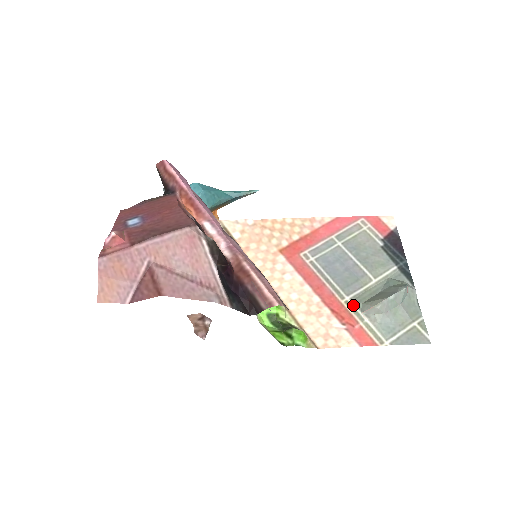
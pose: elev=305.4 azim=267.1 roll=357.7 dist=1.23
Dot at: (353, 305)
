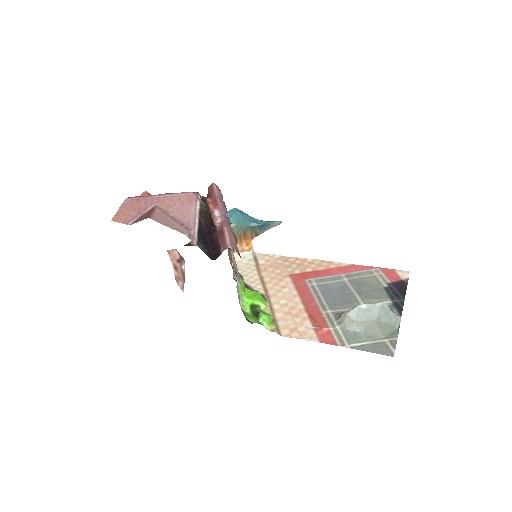
Dot at: (332, 316)
